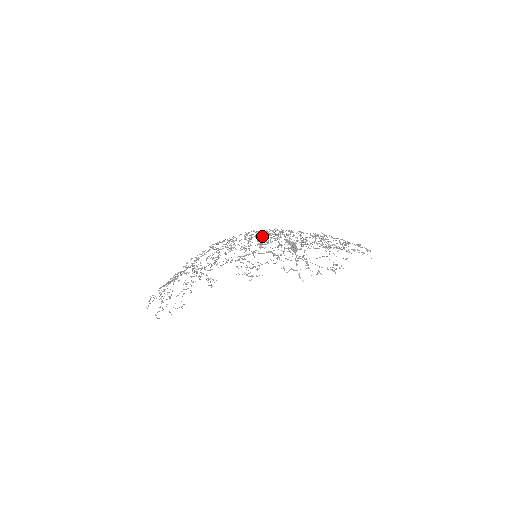
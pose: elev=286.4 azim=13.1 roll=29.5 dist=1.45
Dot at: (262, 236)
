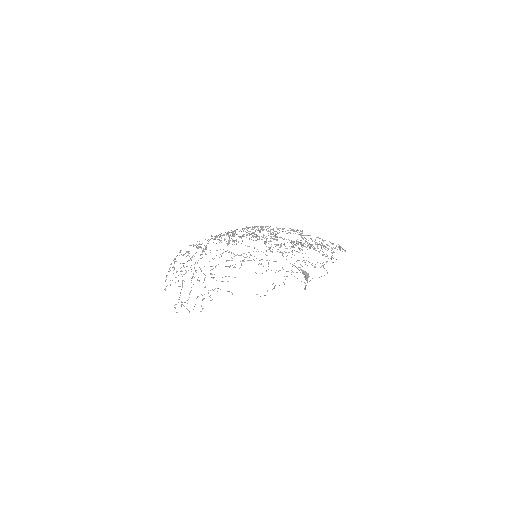
Dot at: occluded
